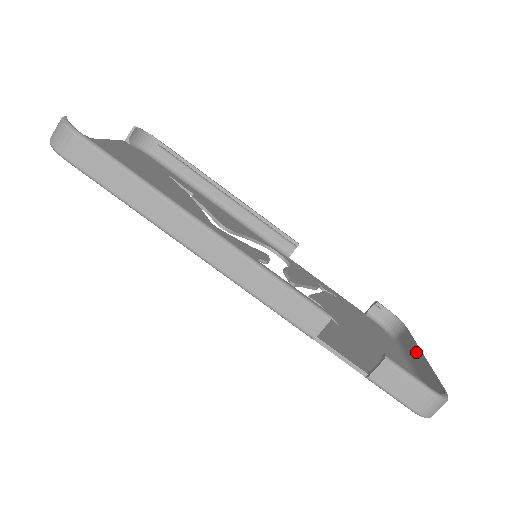
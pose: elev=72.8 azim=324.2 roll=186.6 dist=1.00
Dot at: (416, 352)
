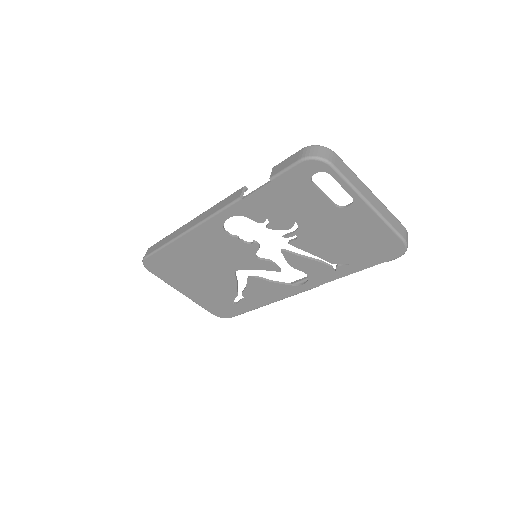
Dot at: (375, 201)
